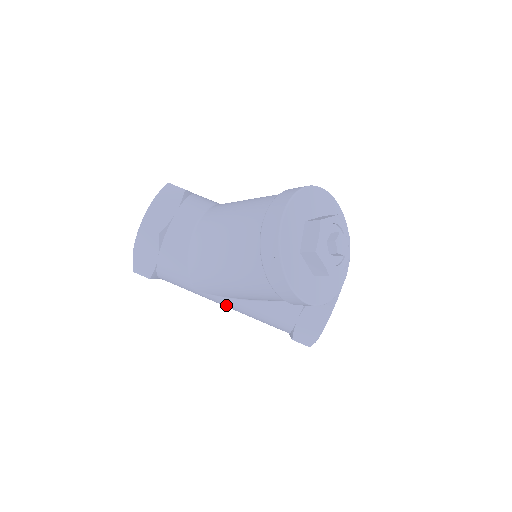
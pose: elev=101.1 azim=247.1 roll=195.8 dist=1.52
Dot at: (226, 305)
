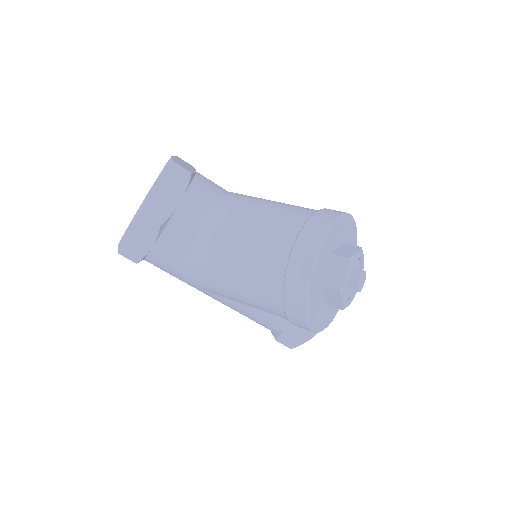
Dot at: (215, 299)
